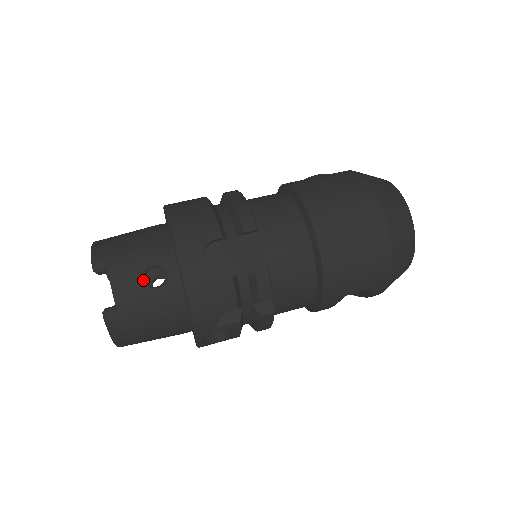
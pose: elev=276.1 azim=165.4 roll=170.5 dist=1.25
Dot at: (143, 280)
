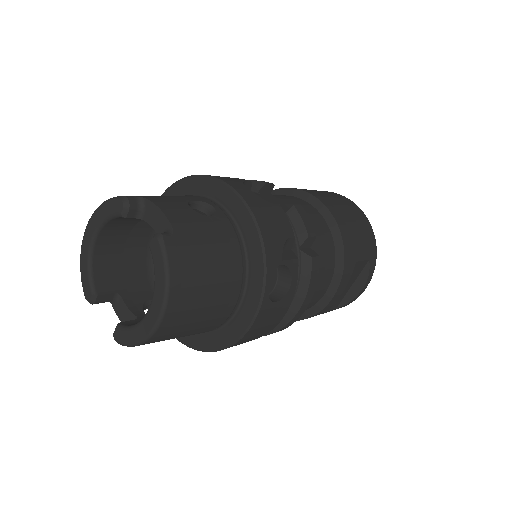
Dot at: (191, 208)
